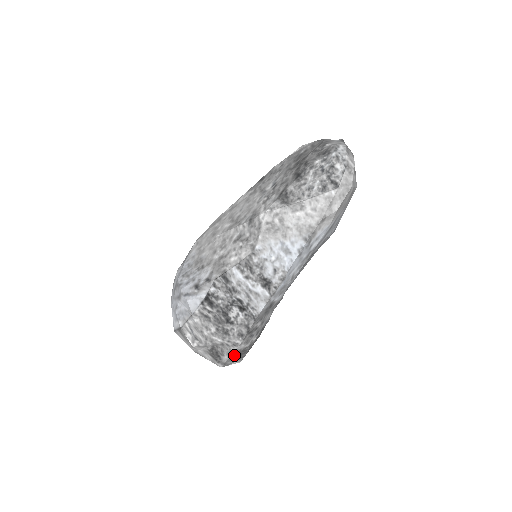
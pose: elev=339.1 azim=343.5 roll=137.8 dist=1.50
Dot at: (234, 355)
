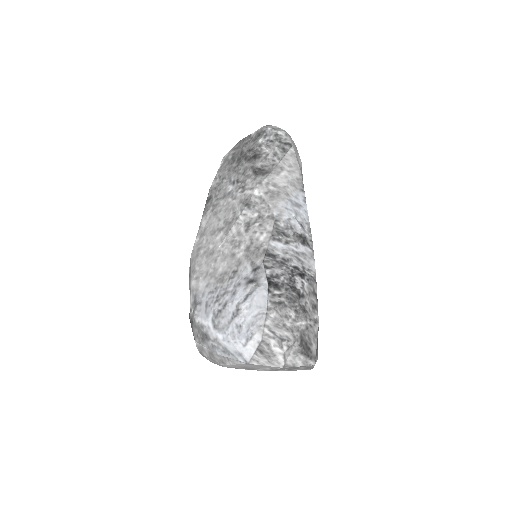
Dot at: (317, 341)
